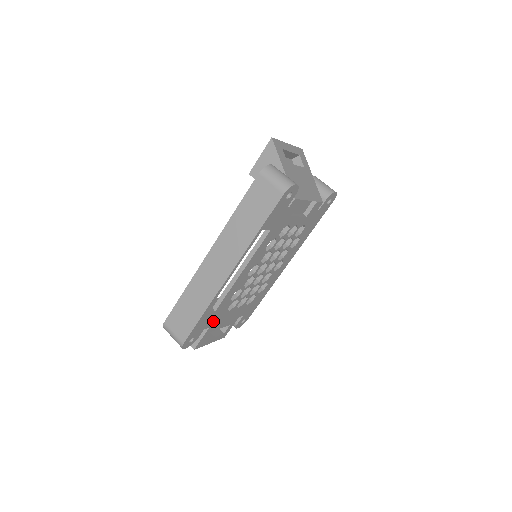
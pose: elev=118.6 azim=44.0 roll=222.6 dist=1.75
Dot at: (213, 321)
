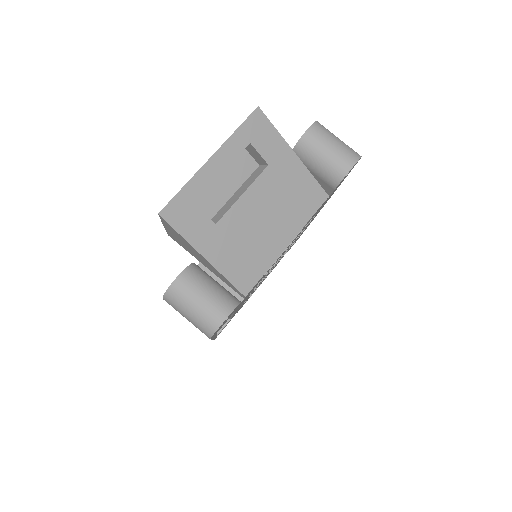
Dot at: (238, 310)
